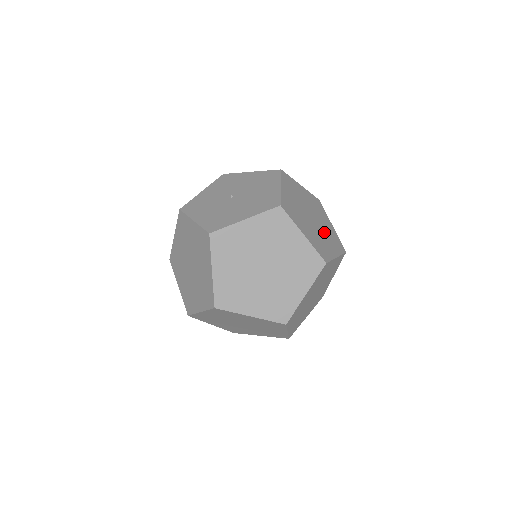
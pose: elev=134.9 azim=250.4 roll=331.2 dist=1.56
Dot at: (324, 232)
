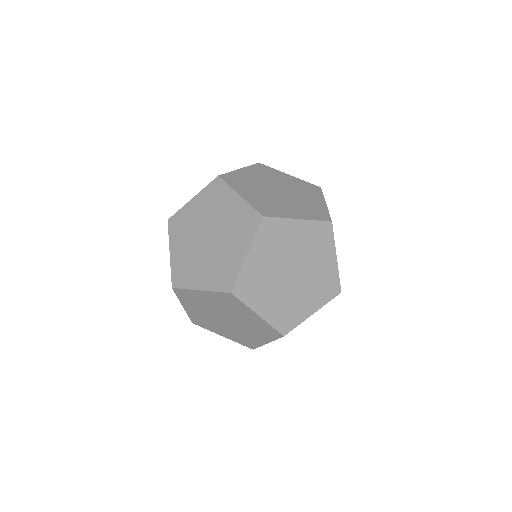
Dot at: occluded
